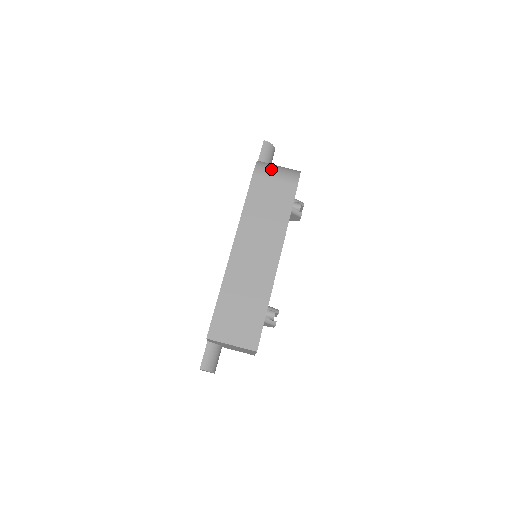
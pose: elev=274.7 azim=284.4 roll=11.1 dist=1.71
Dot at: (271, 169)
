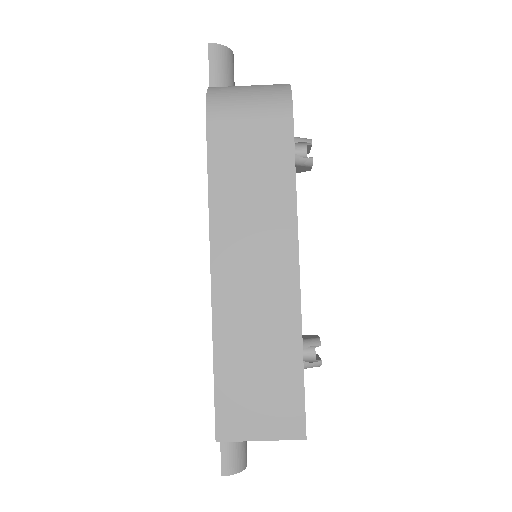
Dot at: (236, 99)
